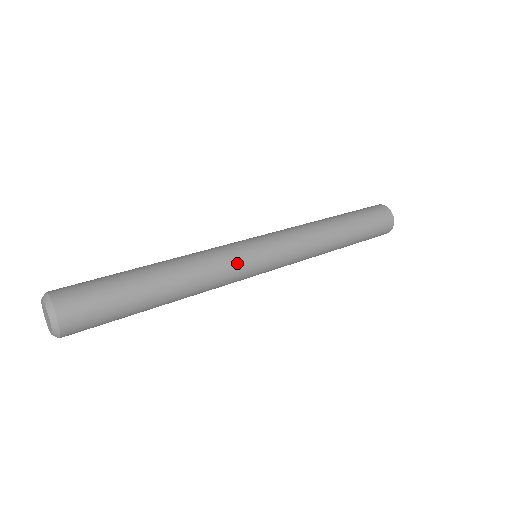
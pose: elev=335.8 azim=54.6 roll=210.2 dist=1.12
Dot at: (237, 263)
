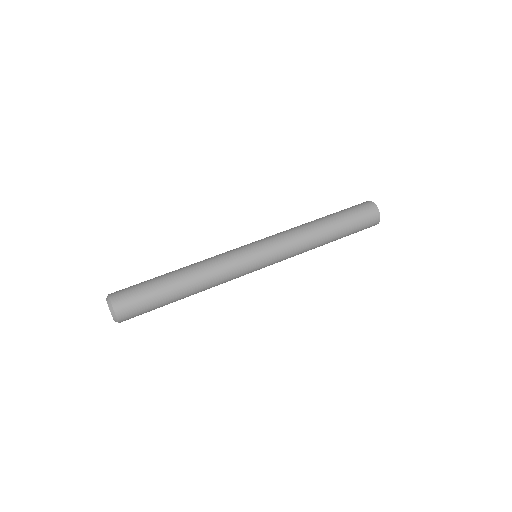
Dot at: (238, 267)
